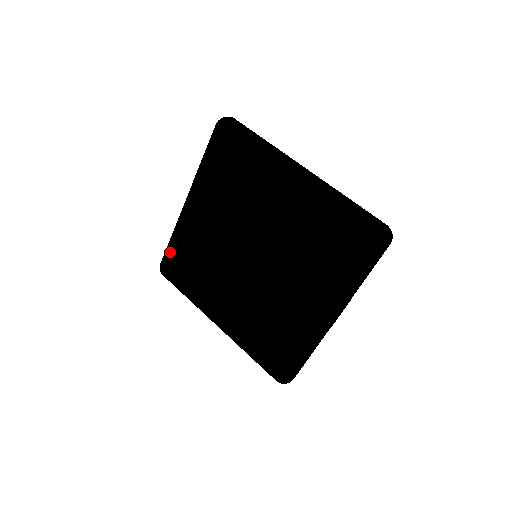
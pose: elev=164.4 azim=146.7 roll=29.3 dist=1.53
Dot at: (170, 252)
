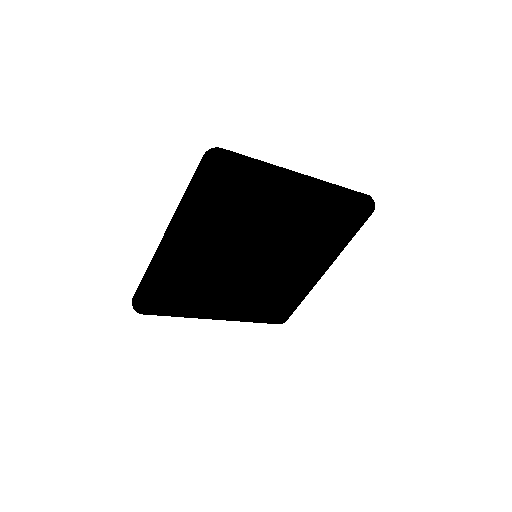
Dot at: (155, 294)
